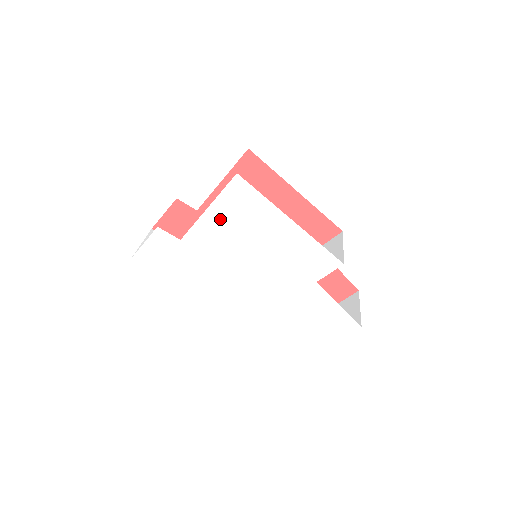
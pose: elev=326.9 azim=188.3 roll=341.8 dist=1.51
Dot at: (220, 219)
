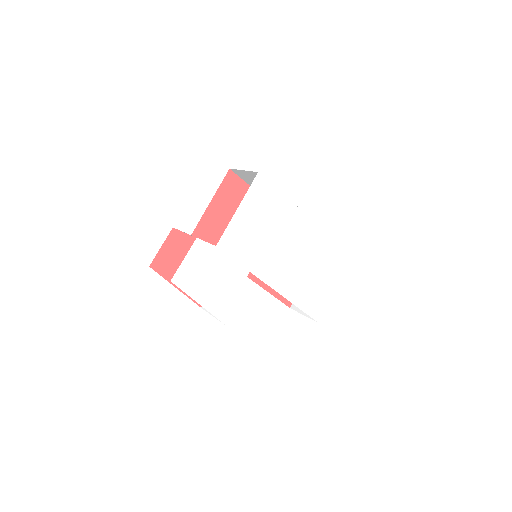
Dot at: (247, 216)
